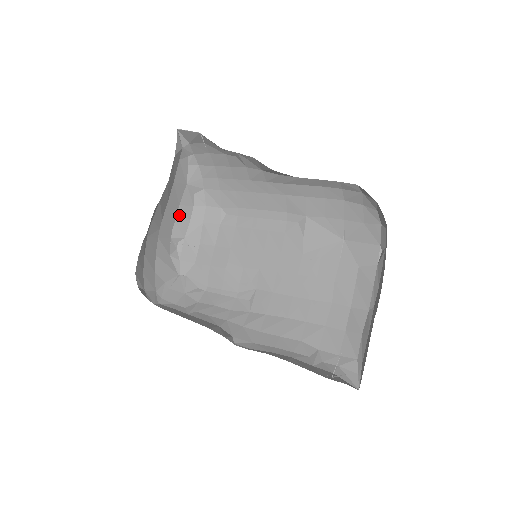
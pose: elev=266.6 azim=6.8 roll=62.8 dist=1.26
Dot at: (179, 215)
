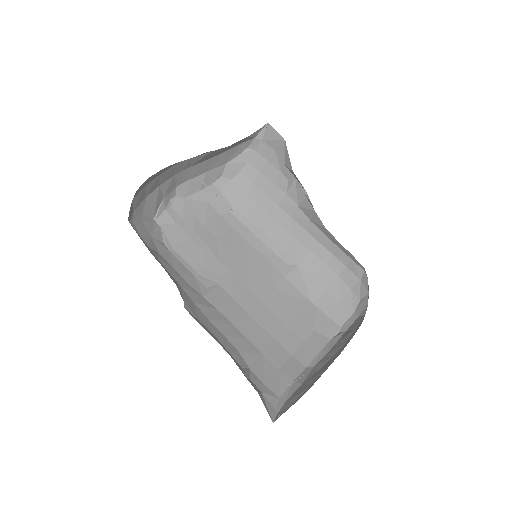
Dot at: (199, 178)
